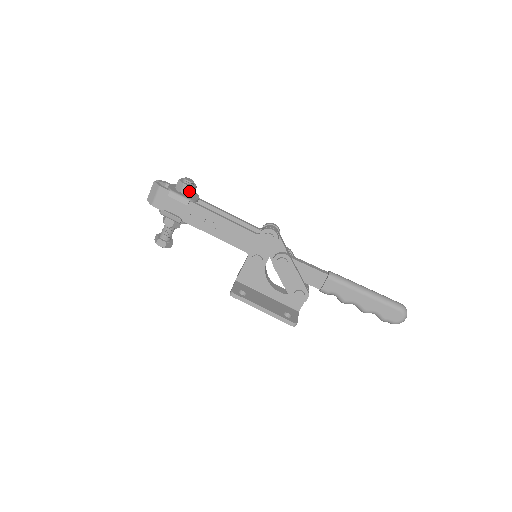
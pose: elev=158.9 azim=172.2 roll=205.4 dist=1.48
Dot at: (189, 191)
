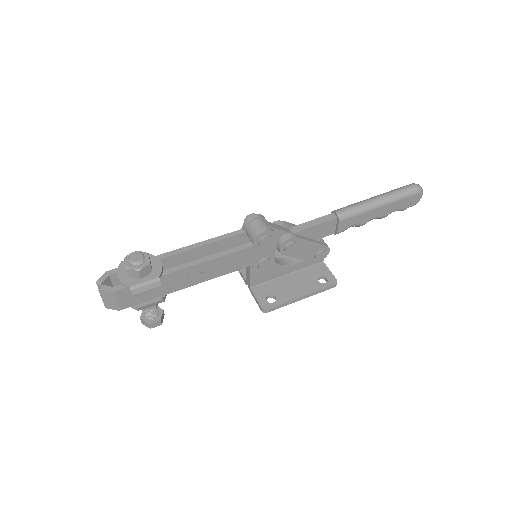
Dot at: (148, 269)
